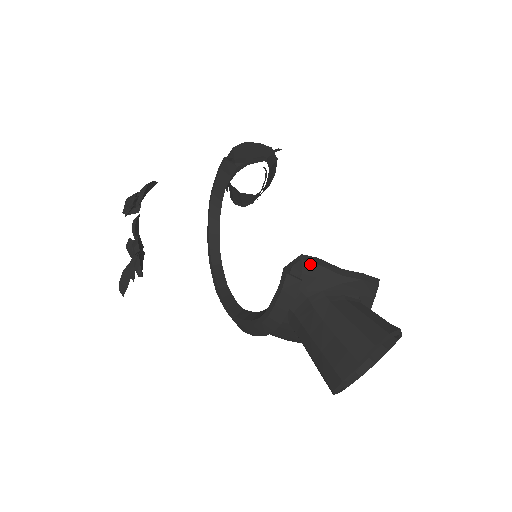
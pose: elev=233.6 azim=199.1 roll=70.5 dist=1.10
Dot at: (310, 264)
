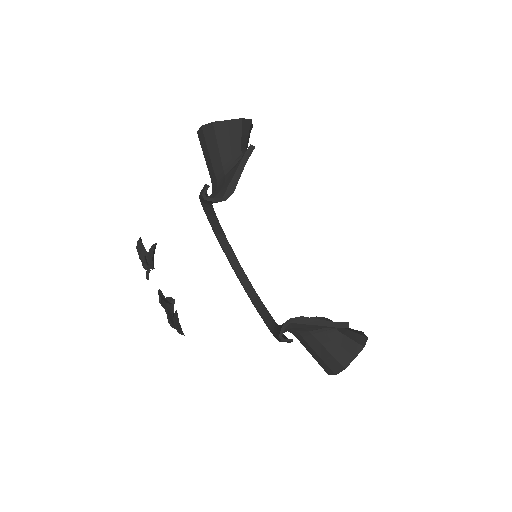
Dot at: (297, 324)
